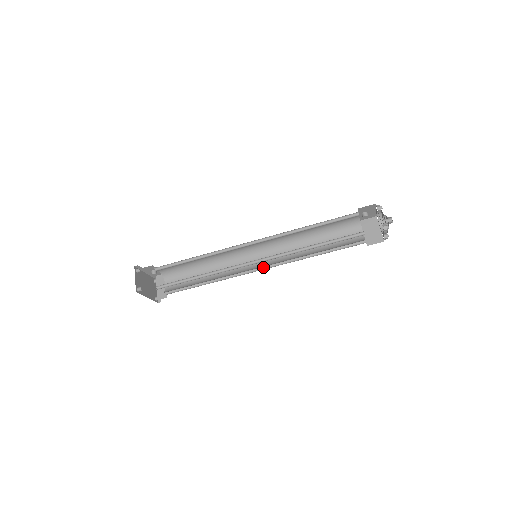
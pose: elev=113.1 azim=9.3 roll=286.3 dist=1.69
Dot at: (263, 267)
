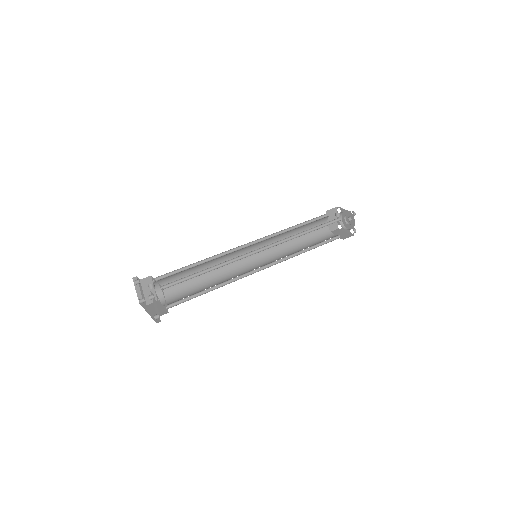
Dot at: (253, 259)
